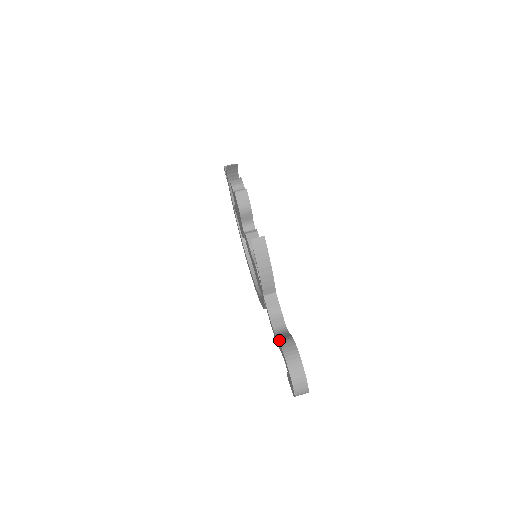
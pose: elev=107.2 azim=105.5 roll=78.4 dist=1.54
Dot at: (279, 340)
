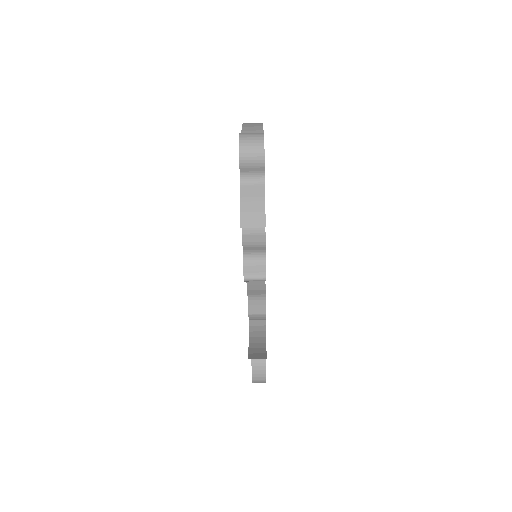
Dot at: (252, 361)
